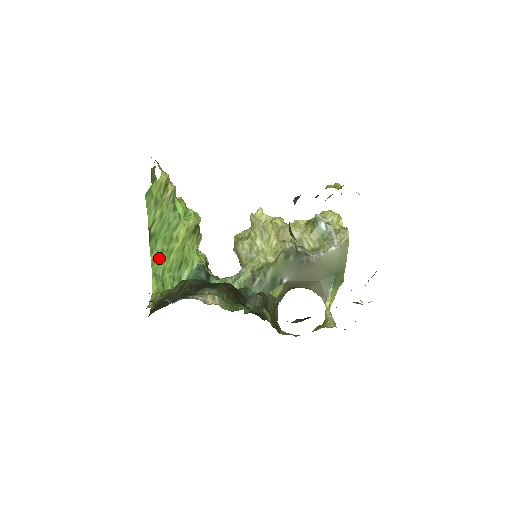
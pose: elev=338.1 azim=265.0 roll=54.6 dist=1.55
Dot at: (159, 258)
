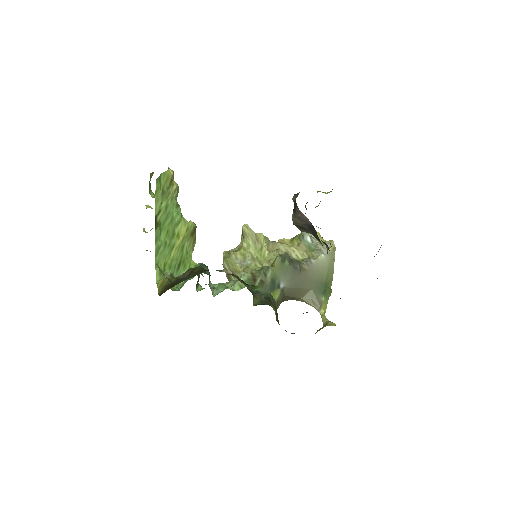
Dot at: (162, 250)
